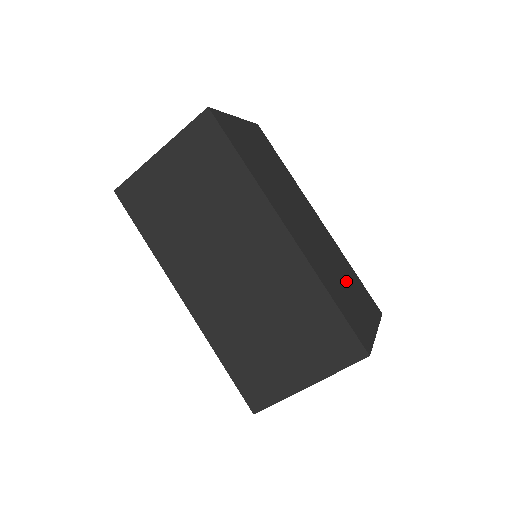
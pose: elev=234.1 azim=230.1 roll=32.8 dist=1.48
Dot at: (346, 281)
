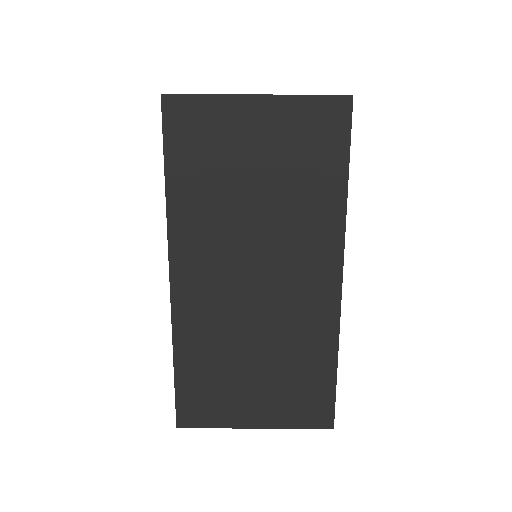
Dot at: occluded
